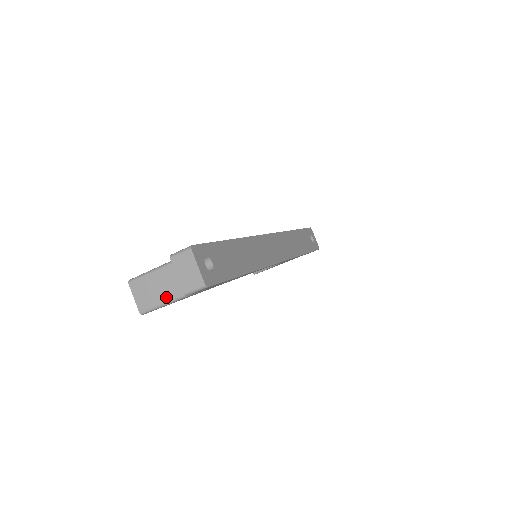
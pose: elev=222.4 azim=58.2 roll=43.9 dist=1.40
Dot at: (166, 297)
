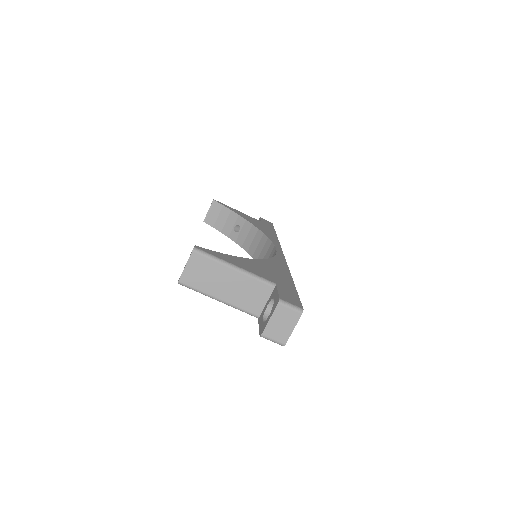
Dot at: (217, 293)
